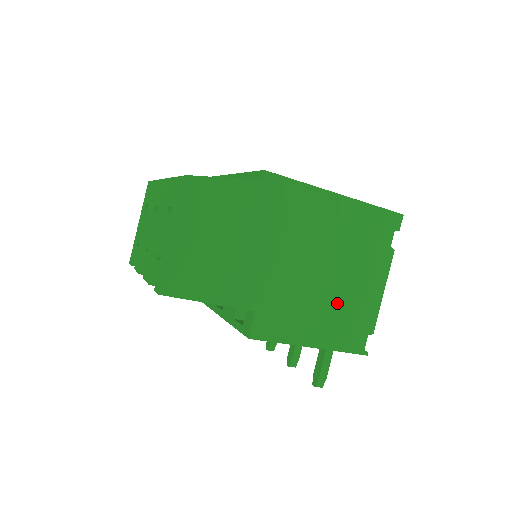
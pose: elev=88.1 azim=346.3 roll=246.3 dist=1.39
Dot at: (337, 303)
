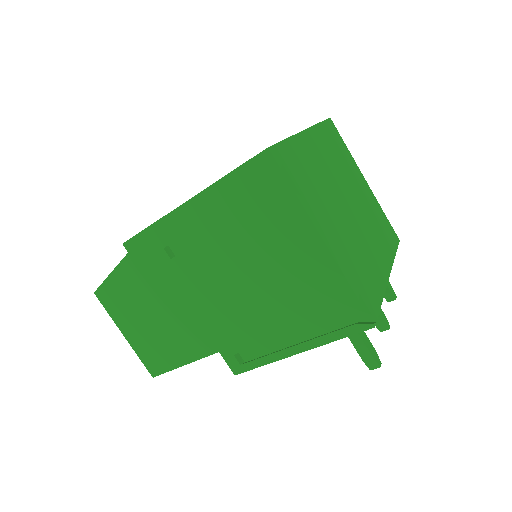
Dot at: (283, 298)
